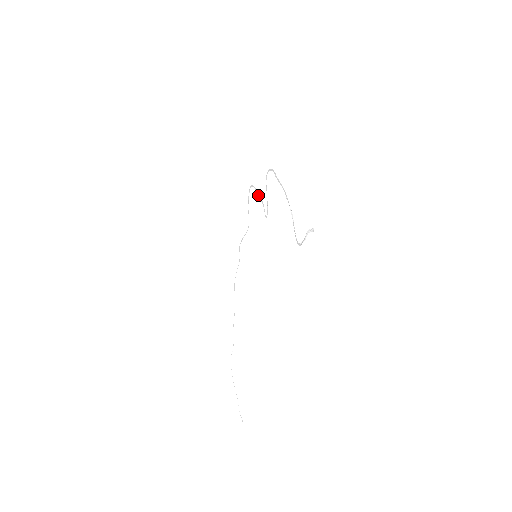
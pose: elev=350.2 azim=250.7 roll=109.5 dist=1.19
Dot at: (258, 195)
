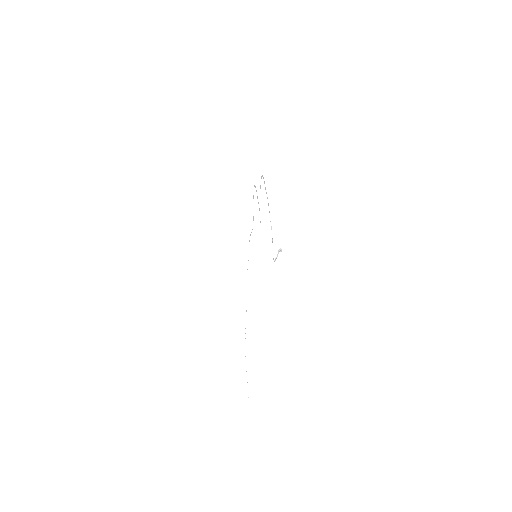
Dot at: (257, 197)
